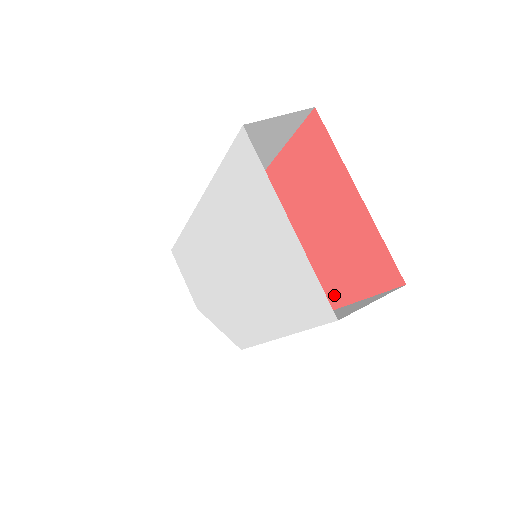
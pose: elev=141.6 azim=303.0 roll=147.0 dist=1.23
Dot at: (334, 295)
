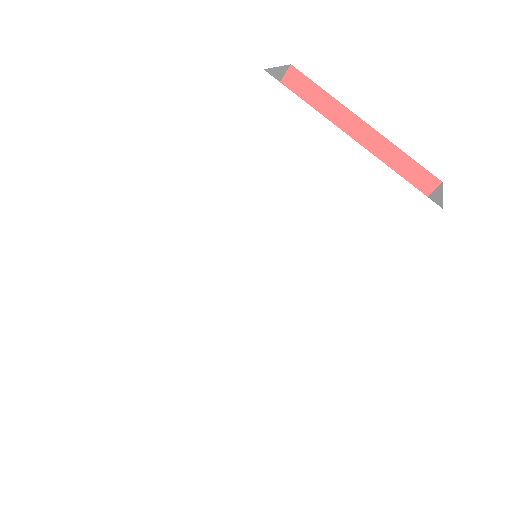
Dot at: occluded
